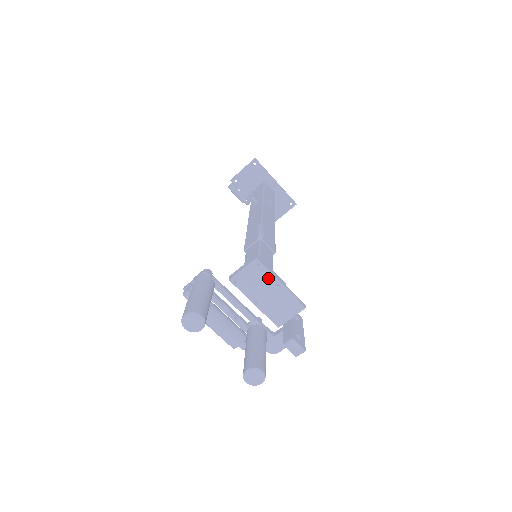
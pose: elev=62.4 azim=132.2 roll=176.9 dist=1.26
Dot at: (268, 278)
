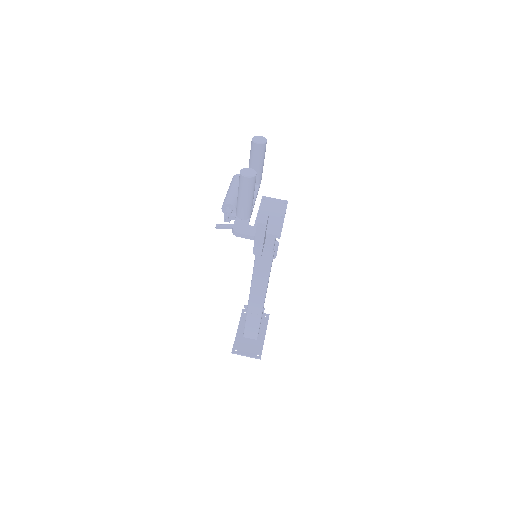
Dot at: (281, 211)
